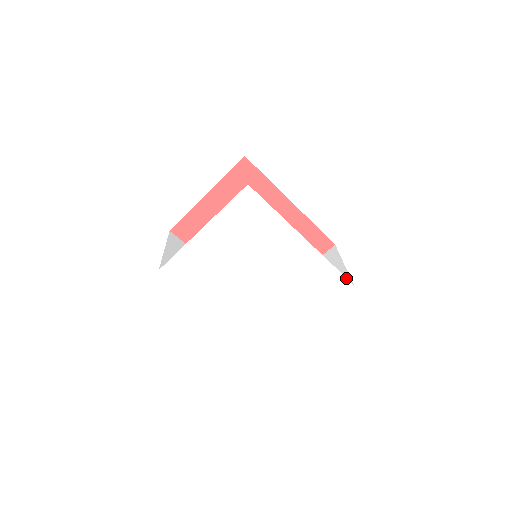
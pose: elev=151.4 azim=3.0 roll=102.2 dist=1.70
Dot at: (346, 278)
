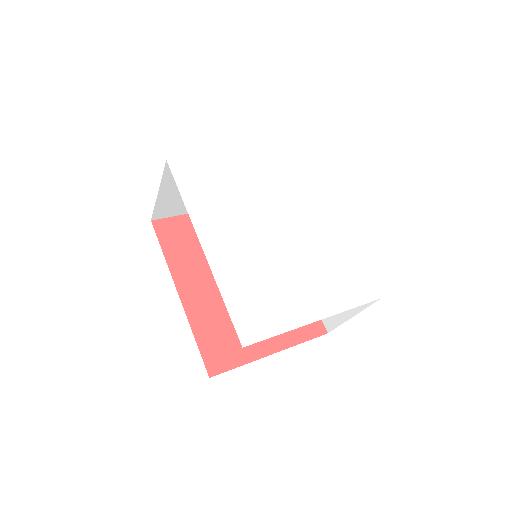
Dot at: (374, 285)
